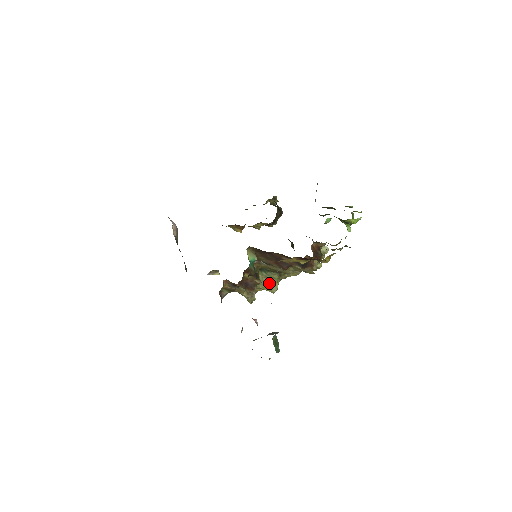
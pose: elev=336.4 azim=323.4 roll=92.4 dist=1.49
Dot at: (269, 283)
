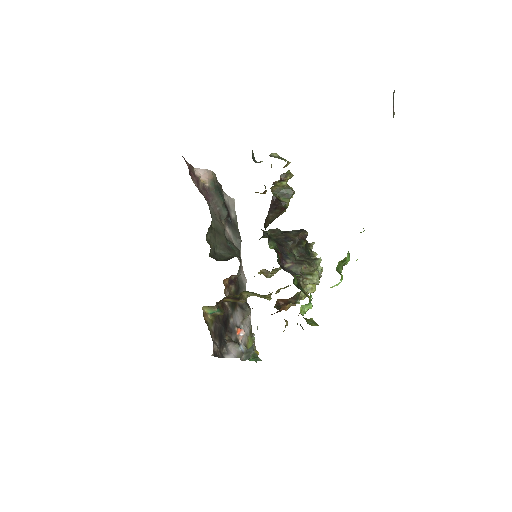
Dot at: (260, 296)
